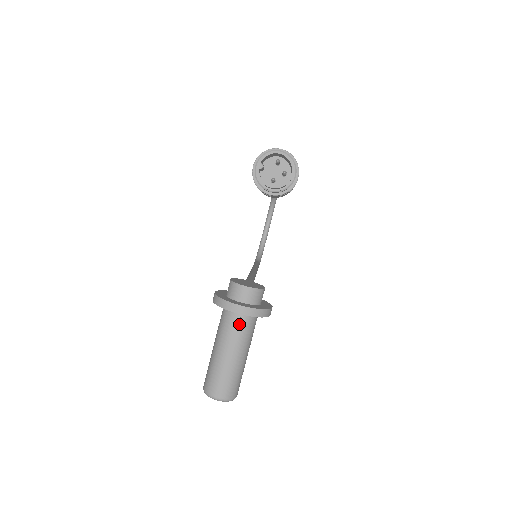
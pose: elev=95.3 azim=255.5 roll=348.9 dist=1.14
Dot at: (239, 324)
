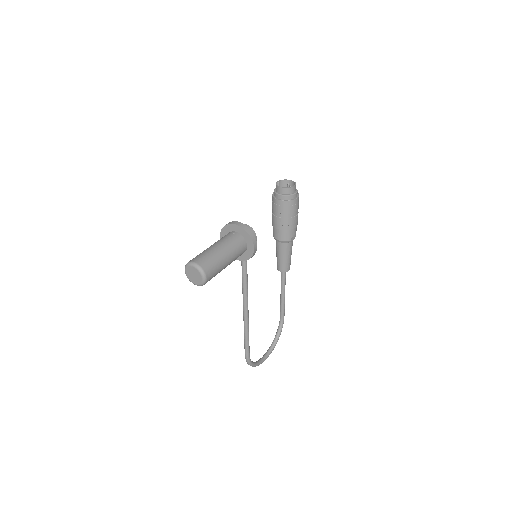
Dot at: (232, 236)
